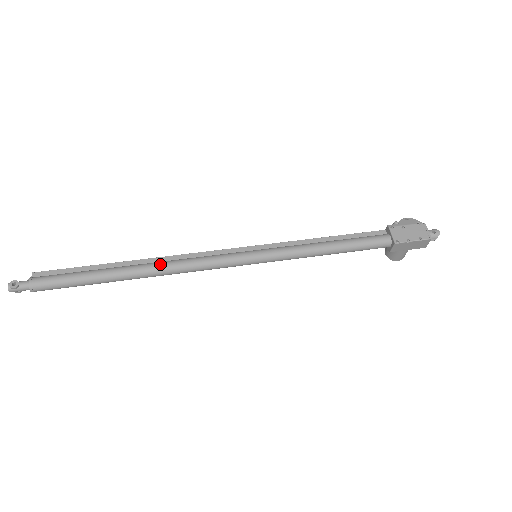
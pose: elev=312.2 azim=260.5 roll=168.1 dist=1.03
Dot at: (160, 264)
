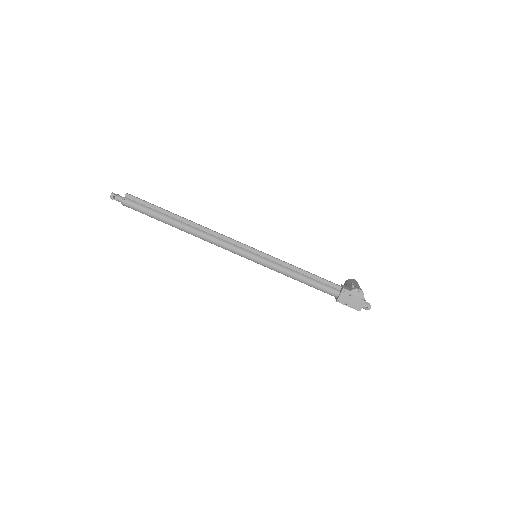
Dot at: (198, 233)
